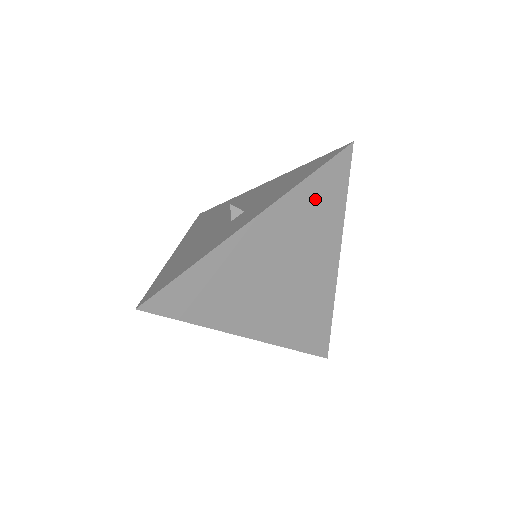
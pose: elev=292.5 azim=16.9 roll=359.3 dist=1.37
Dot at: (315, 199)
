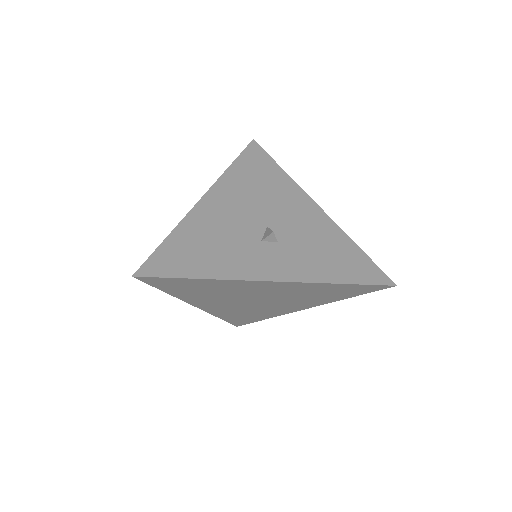
Dot at: (330, 290)
